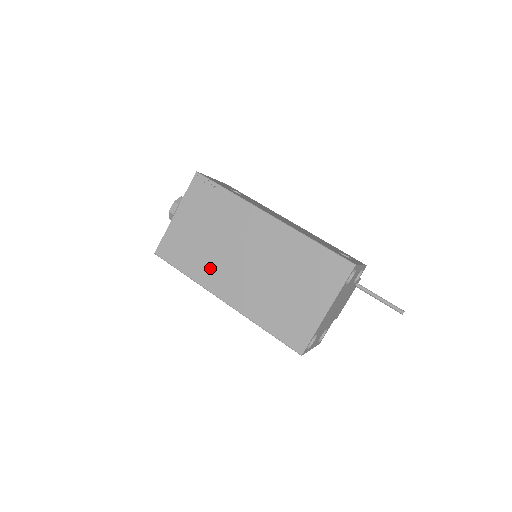
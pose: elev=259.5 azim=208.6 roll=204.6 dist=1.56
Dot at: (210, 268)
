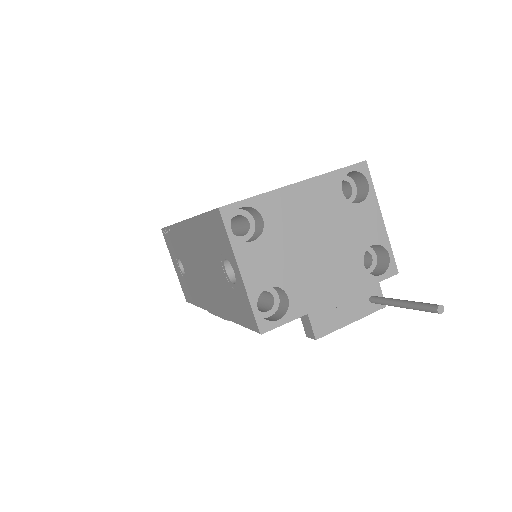
Dot at: occluded
